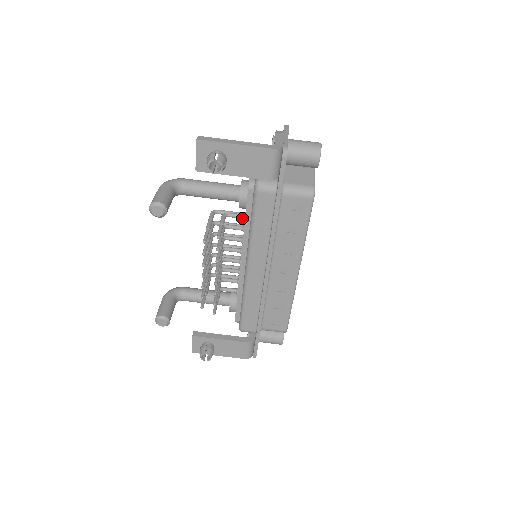
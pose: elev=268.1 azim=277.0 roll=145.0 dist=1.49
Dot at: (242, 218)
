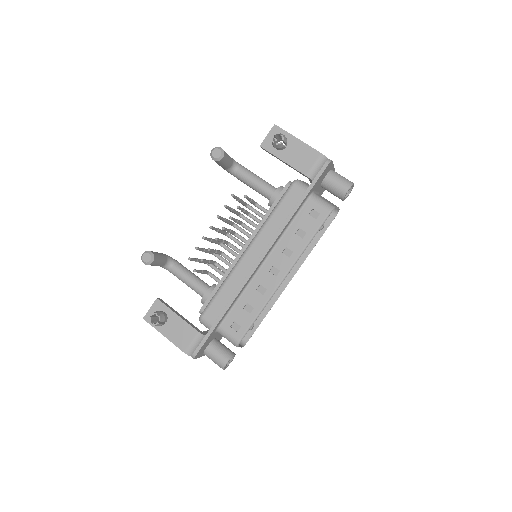
Dot at: (266, 212)
